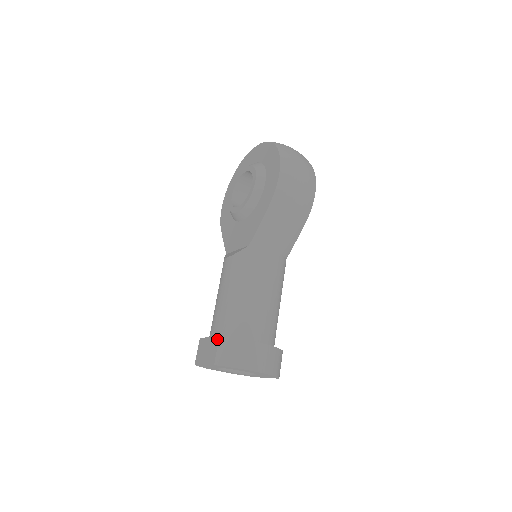
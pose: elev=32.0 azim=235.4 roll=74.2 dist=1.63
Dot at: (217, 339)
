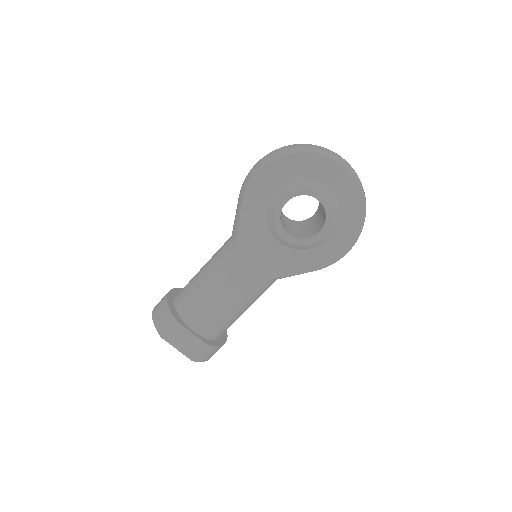
Dot at: (204, 345)
